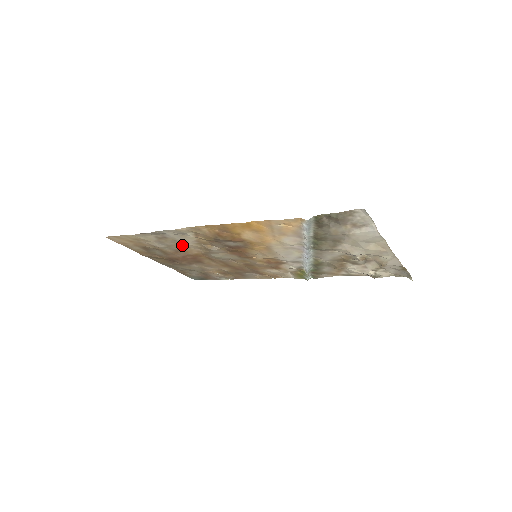
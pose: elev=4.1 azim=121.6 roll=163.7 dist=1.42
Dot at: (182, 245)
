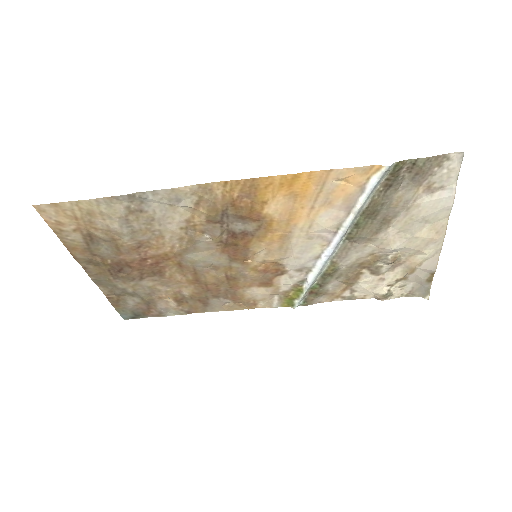
Dot at: (156, 231)
